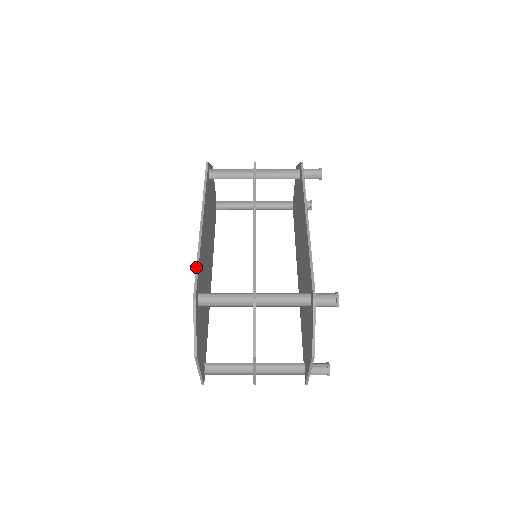
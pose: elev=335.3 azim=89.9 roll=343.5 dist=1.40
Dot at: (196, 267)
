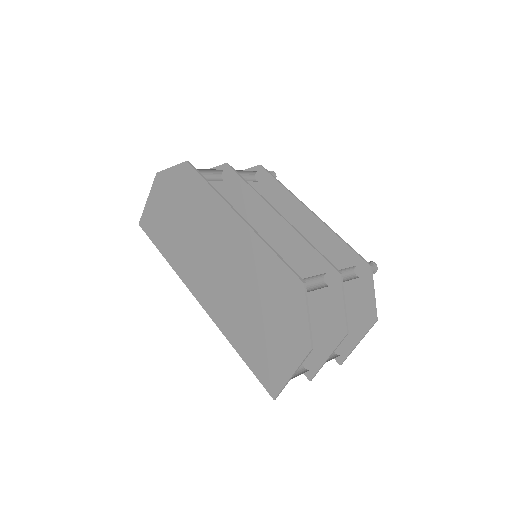
Dot at: (278, 255)
